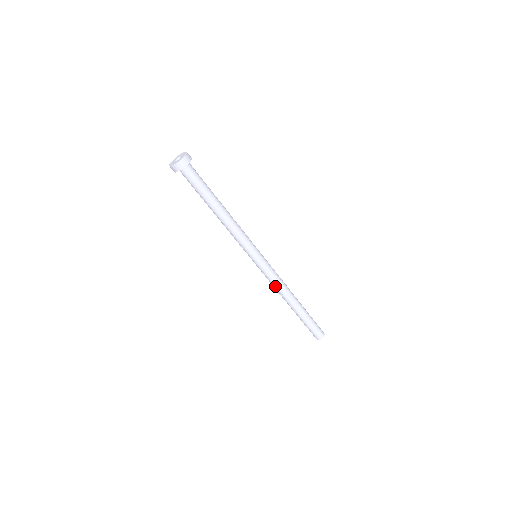
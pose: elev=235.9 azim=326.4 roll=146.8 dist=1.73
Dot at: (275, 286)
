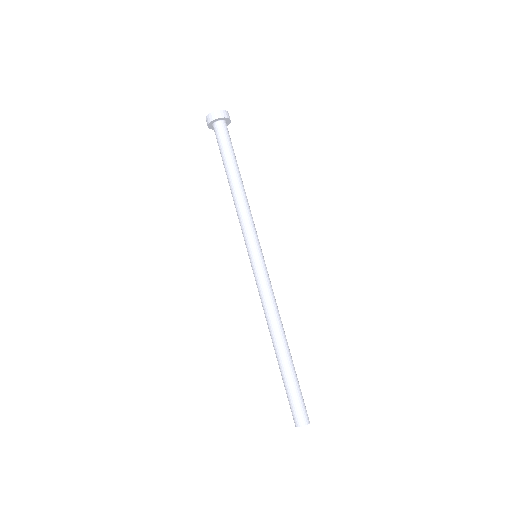
Dot at: (263, 306)
